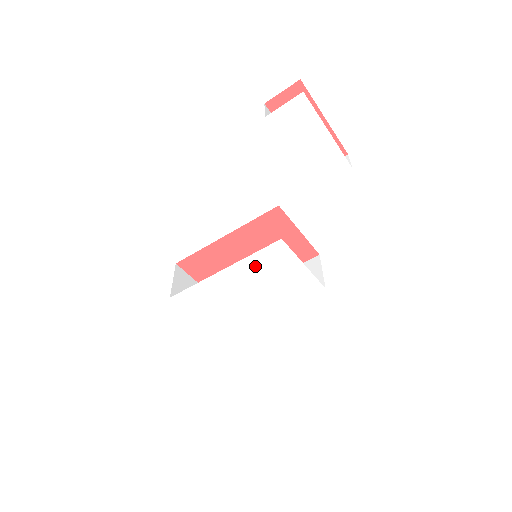
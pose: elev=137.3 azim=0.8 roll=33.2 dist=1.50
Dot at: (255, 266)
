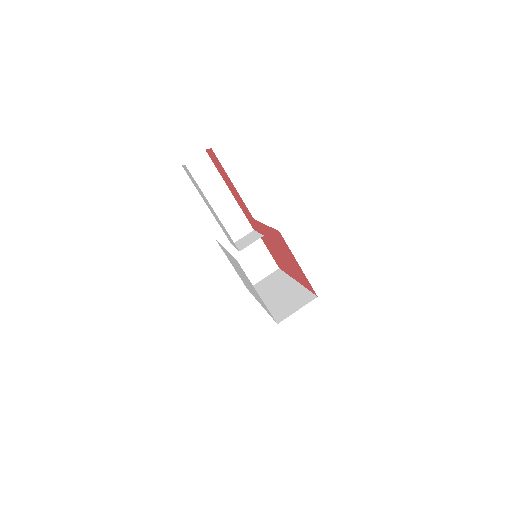
Dot at: occluded
